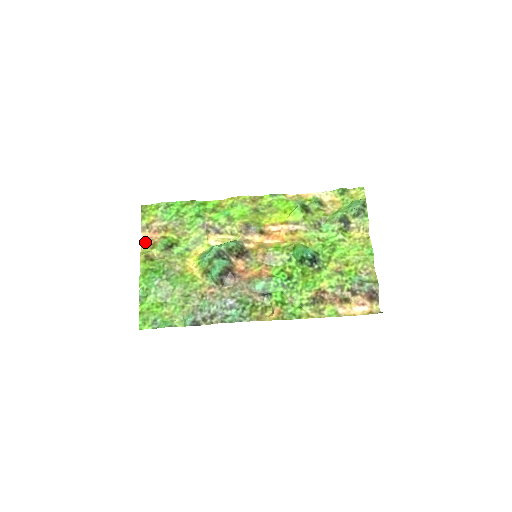
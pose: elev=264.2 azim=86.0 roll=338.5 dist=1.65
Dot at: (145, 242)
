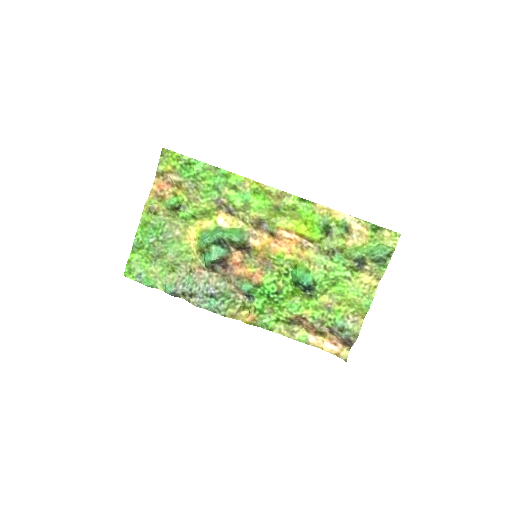
Dot at: (155, 190)
